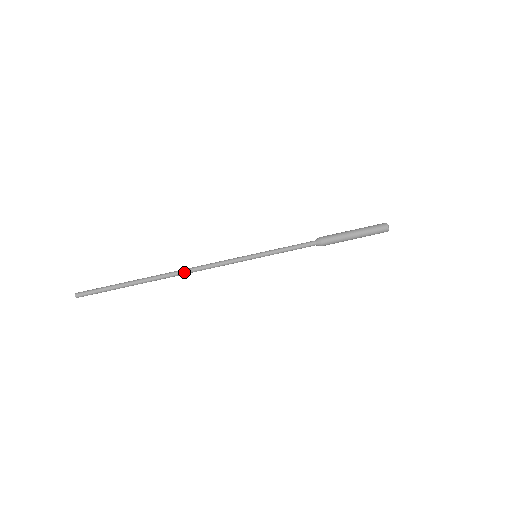
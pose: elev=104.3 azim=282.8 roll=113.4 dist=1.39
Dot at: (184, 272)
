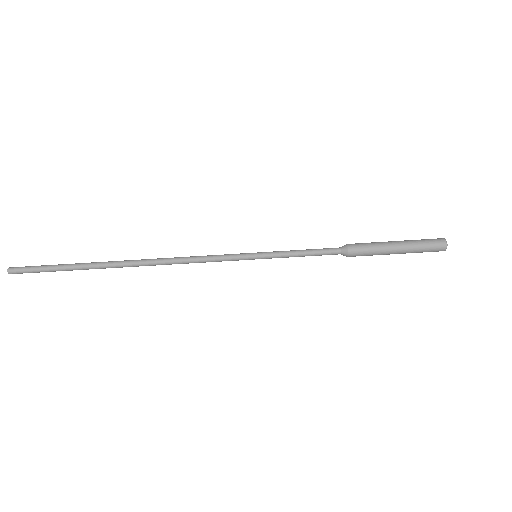
Dot at: (155, 263)
